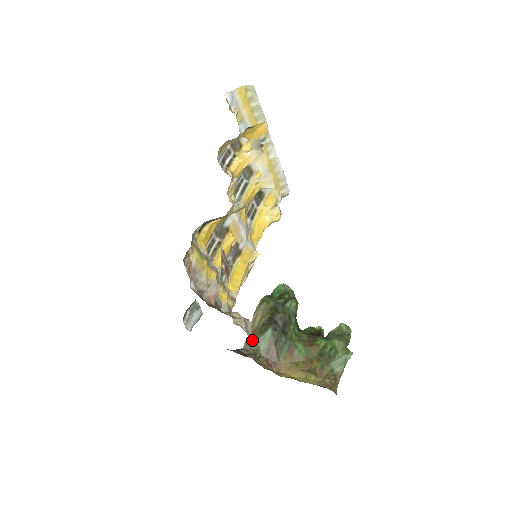
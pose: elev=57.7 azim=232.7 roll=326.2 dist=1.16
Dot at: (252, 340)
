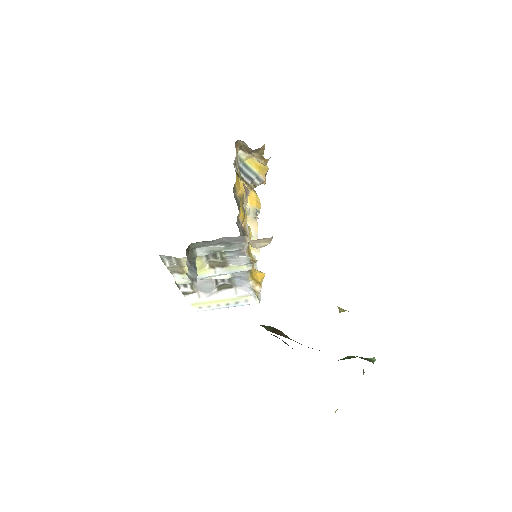
Dot at: occluded
